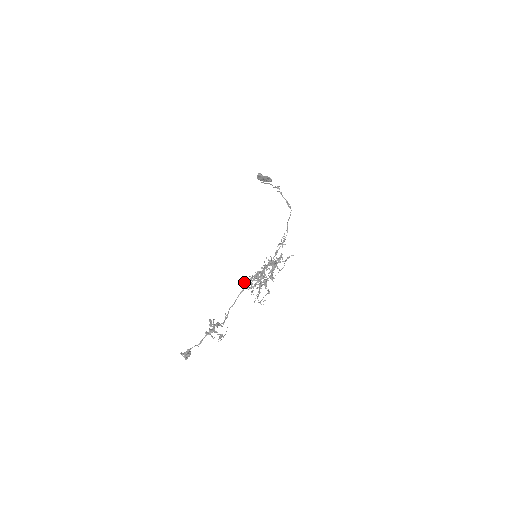
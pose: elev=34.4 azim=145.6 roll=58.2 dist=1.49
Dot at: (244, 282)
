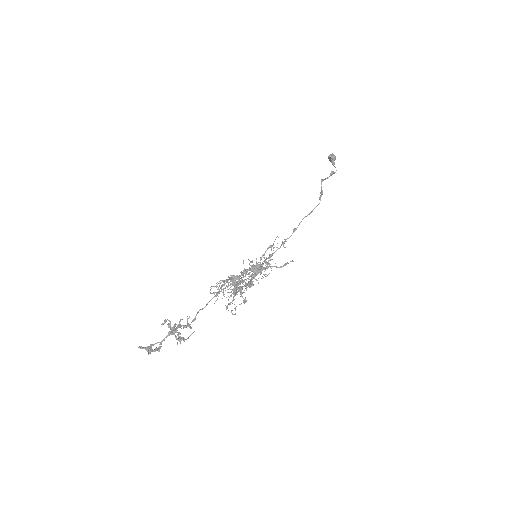
Dot at: occluded
